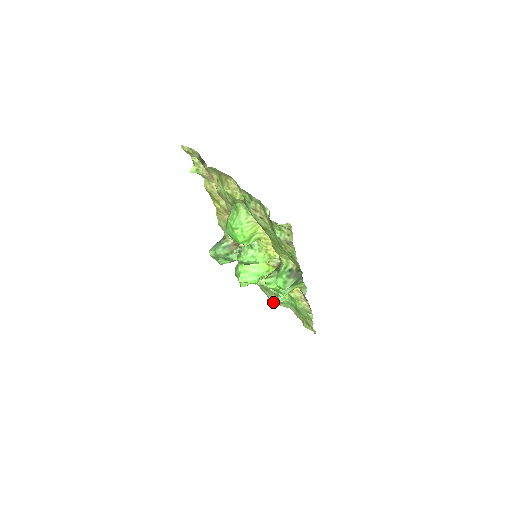
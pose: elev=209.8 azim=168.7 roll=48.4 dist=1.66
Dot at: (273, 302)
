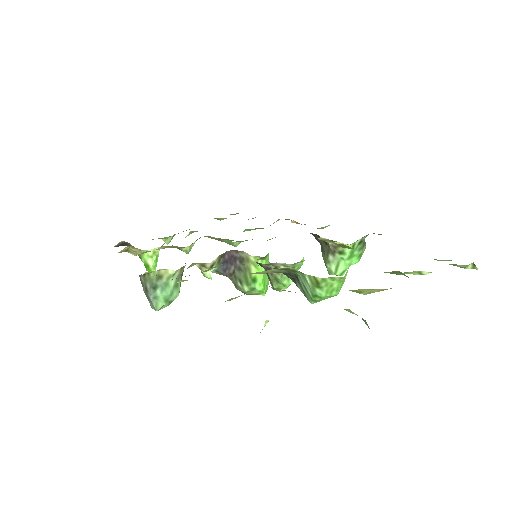
Dot at: occluded
